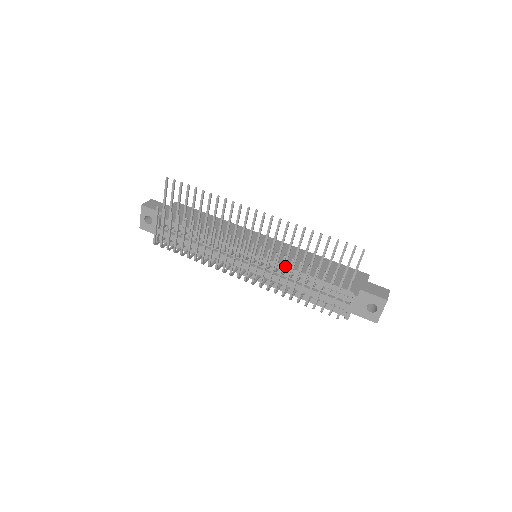
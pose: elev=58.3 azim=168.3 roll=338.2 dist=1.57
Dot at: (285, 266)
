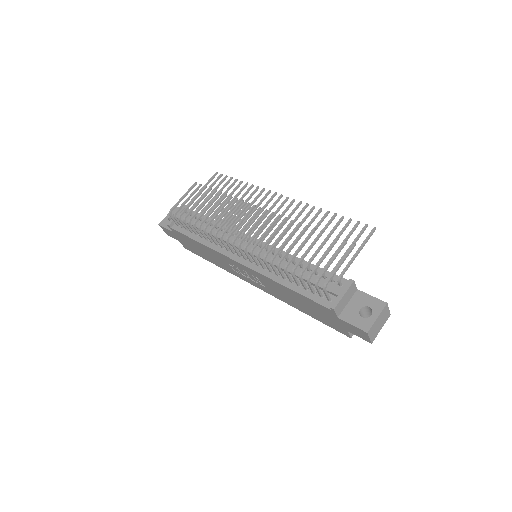
Dot at: occluded
